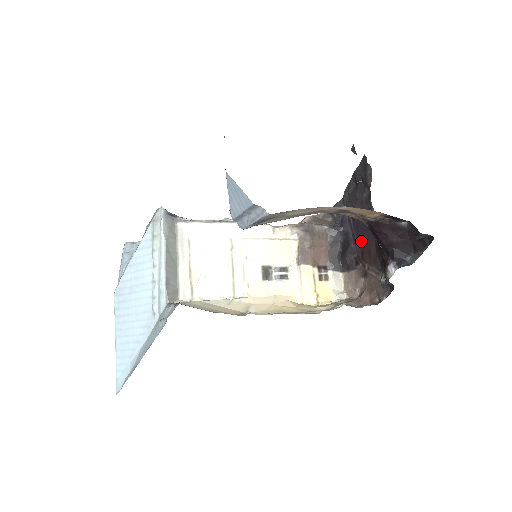
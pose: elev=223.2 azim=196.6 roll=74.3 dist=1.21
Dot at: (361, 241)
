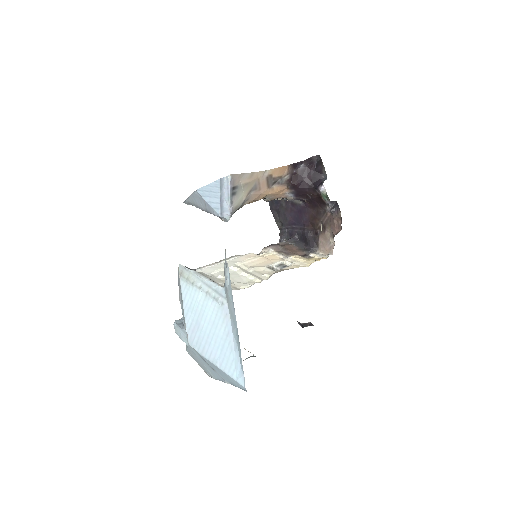
Dot at: (305, 222)
